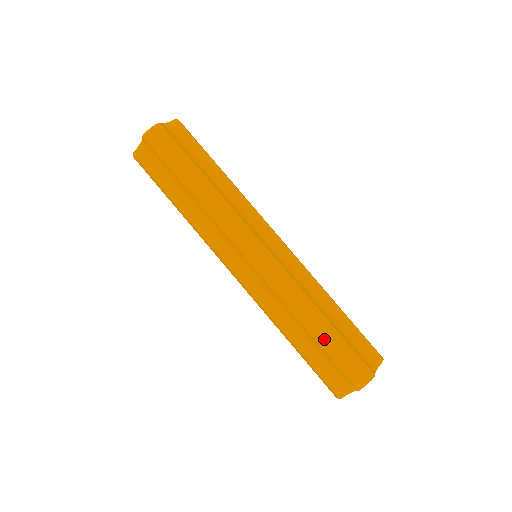
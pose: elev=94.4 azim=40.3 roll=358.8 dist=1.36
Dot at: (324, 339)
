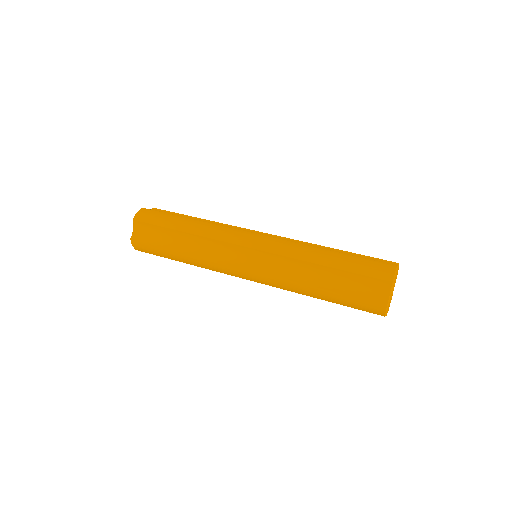
Dot at: (340, 263)
